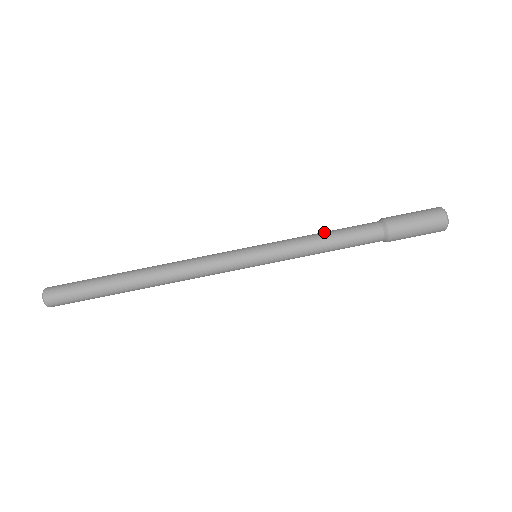
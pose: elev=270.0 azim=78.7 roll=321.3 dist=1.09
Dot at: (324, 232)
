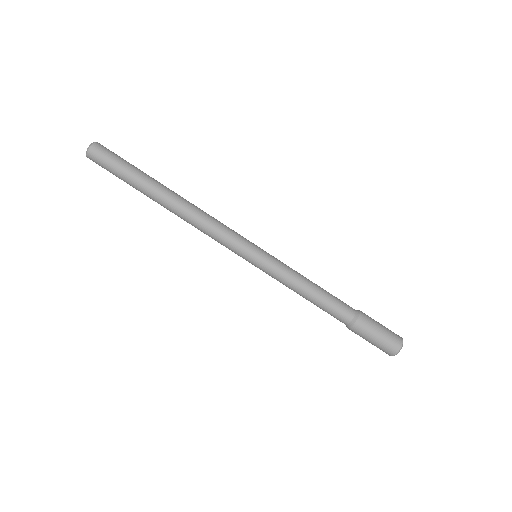
Dot at: occluded
